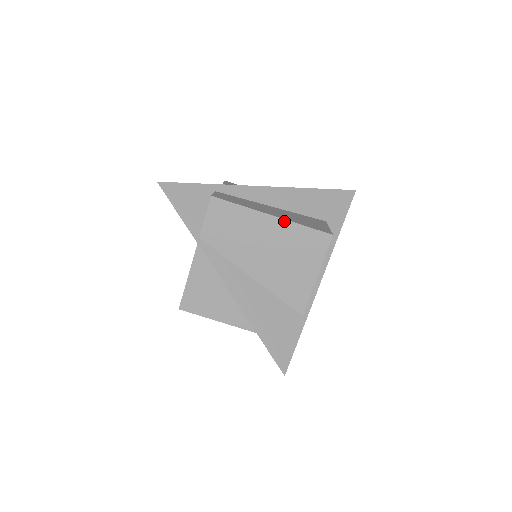
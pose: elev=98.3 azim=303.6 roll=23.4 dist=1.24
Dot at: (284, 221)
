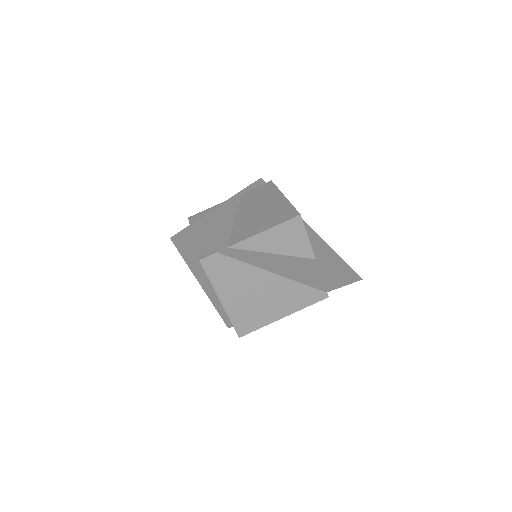
Dot at: (286, 200)
